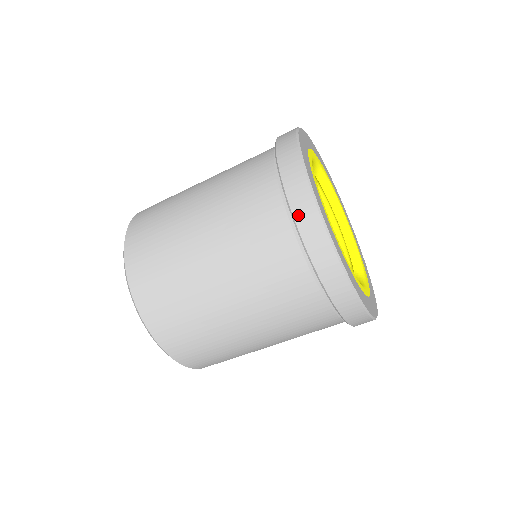
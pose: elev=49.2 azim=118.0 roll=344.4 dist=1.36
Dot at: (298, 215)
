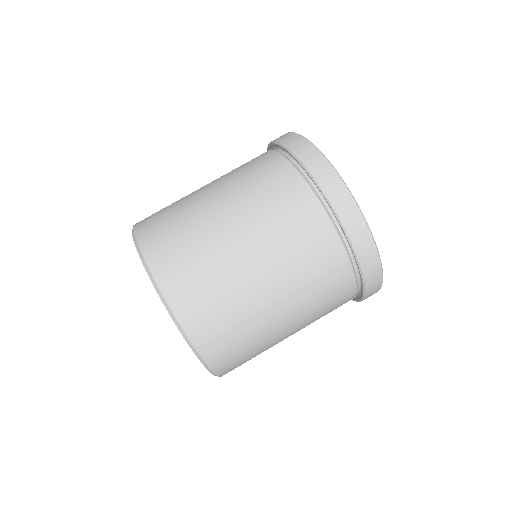
Dot at: (340, 211)
